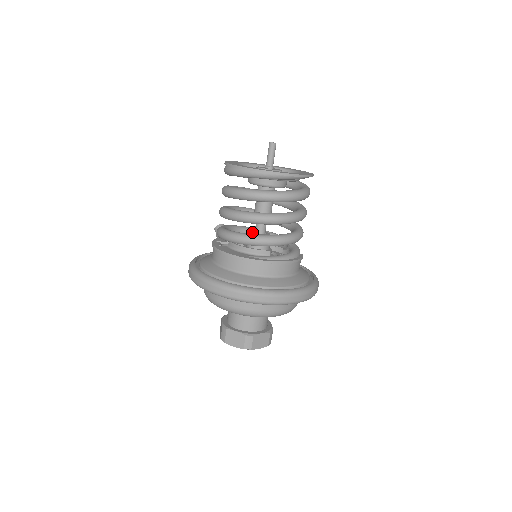
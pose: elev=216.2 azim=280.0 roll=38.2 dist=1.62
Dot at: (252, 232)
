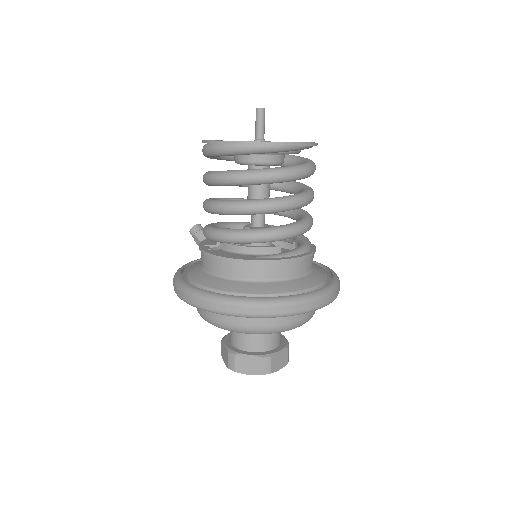
Dot at: (249, 226)
